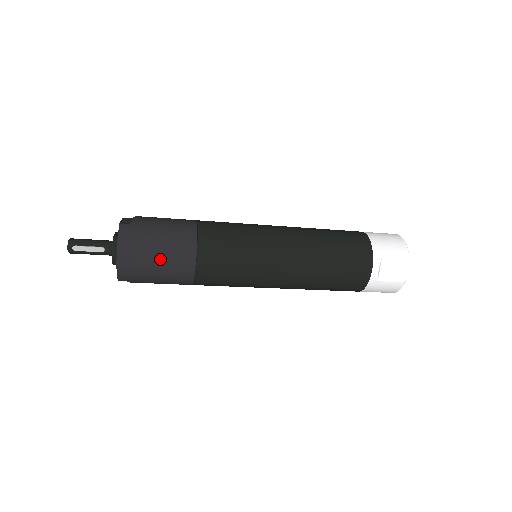
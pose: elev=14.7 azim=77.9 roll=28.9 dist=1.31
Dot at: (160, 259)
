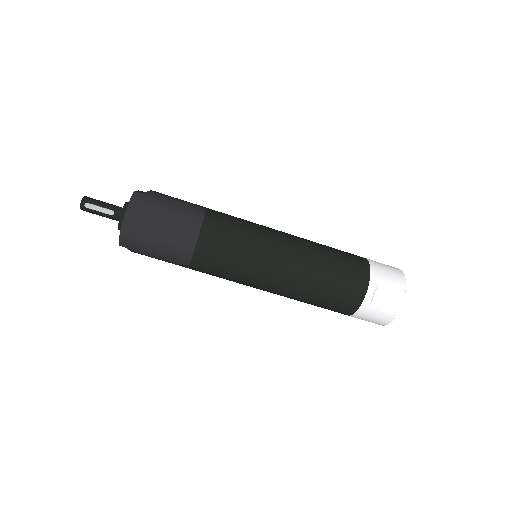
Dot at: (163, 231)
